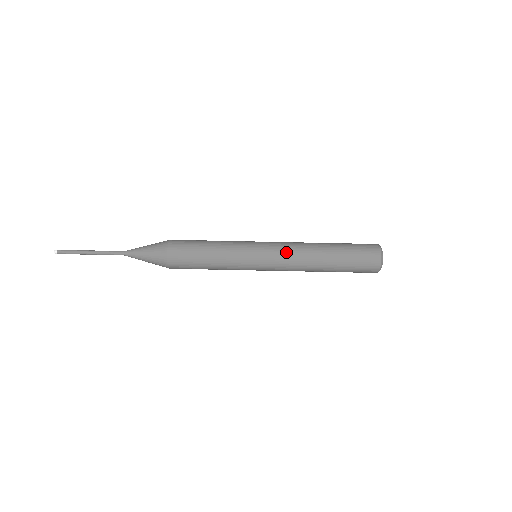
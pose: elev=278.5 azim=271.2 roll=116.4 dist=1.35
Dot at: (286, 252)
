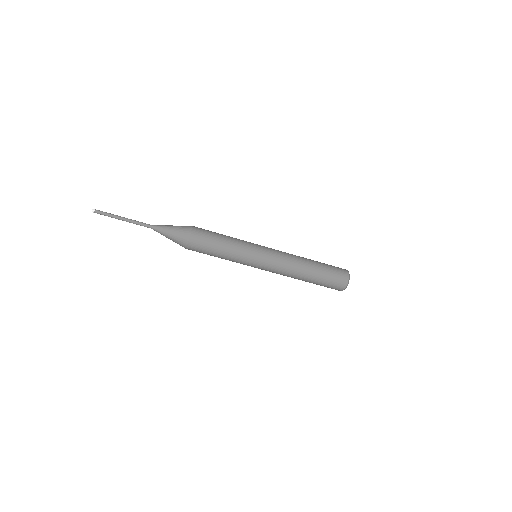
Dot at: (278, 269)
